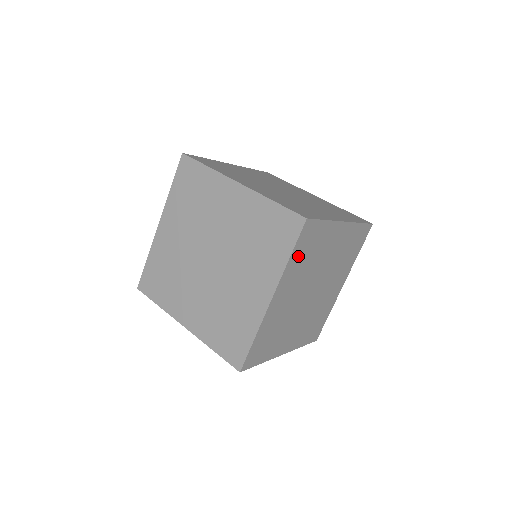
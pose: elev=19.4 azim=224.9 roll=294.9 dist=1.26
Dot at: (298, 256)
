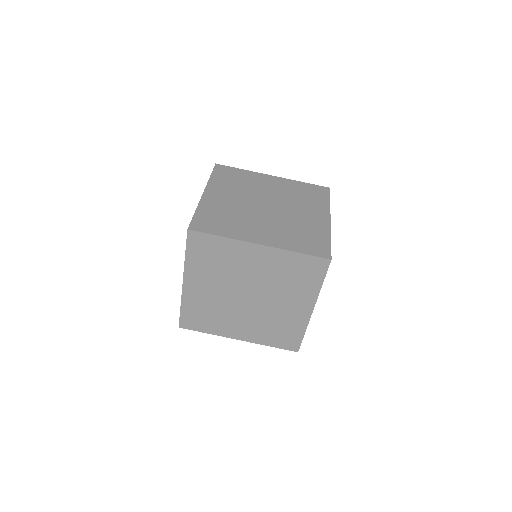
Dot at: occluded
